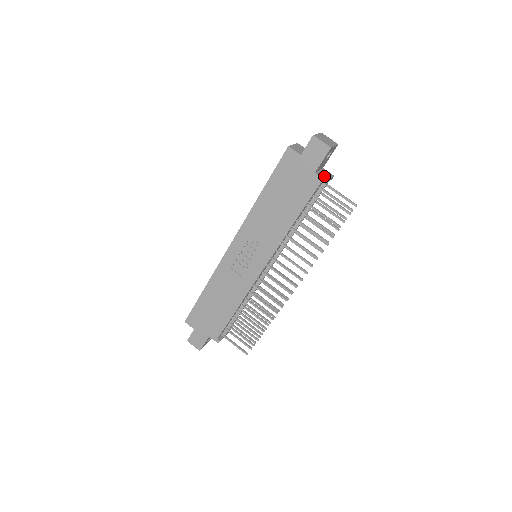
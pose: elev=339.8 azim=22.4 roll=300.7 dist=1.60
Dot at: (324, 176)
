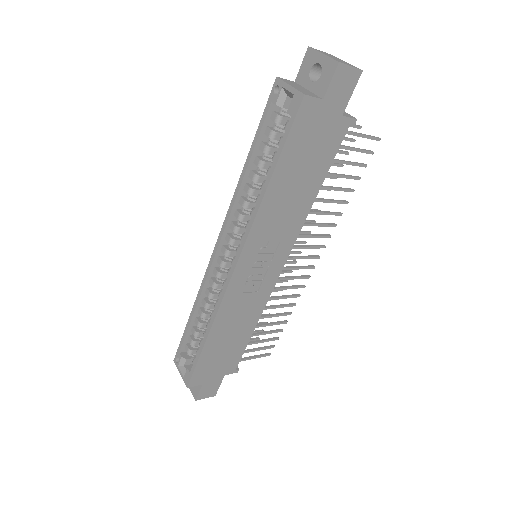
Dot at: (343, 113)
